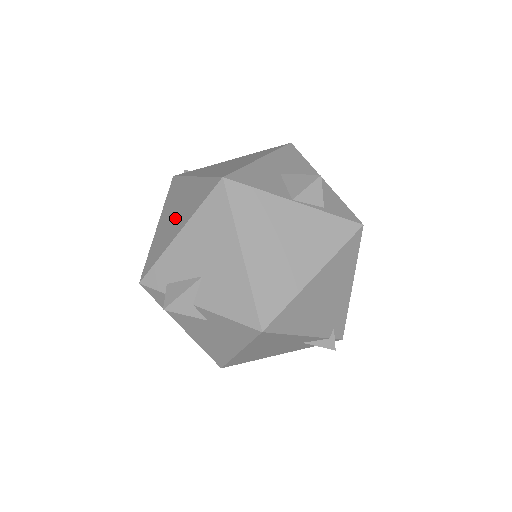
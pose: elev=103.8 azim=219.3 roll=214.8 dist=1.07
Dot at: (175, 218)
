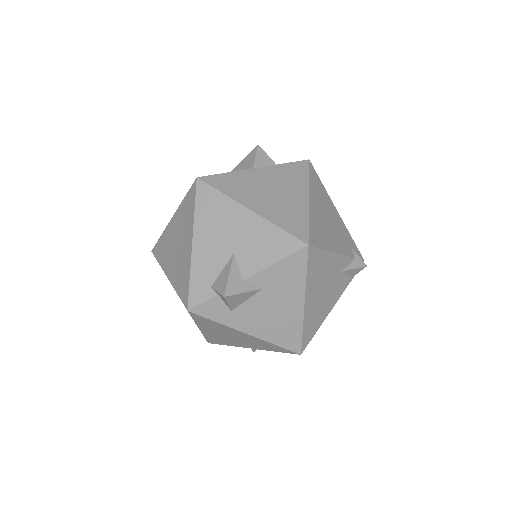
Dot at: (180, 247)
